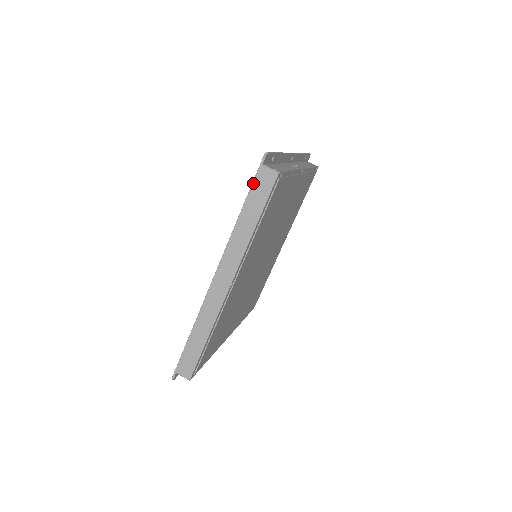
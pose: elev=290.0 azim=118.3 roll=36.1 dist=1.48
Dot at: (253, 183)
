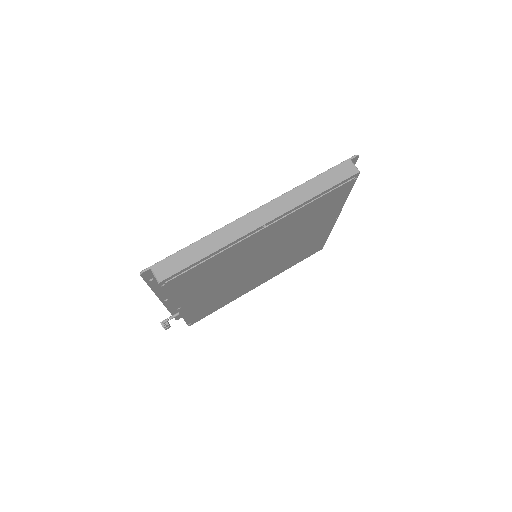
Dot at: (336, 166)
